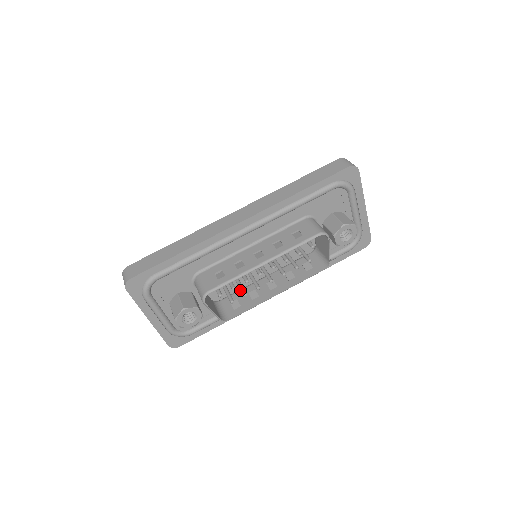
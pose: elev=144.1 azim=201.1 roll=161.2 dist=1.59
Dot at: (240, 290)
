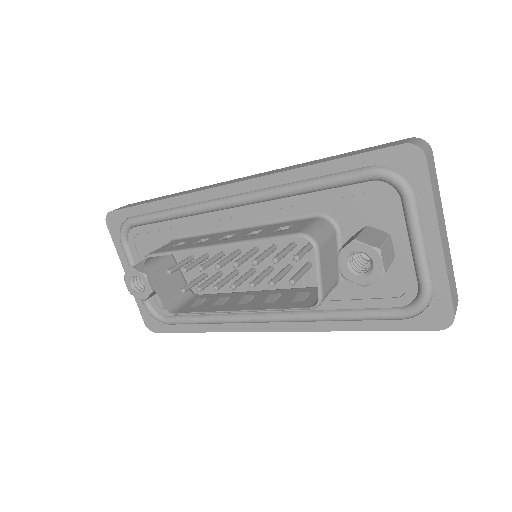
Dot at: (222, 293)
